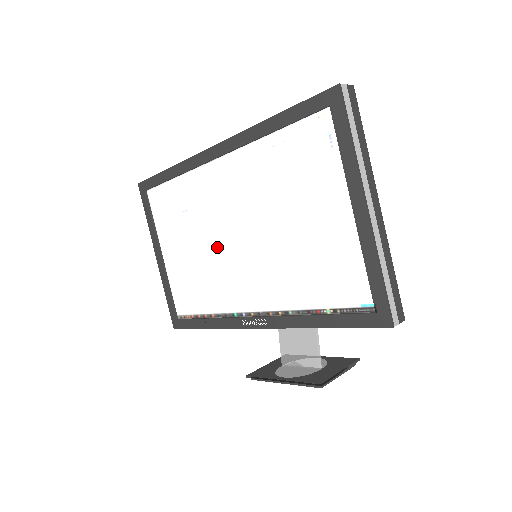
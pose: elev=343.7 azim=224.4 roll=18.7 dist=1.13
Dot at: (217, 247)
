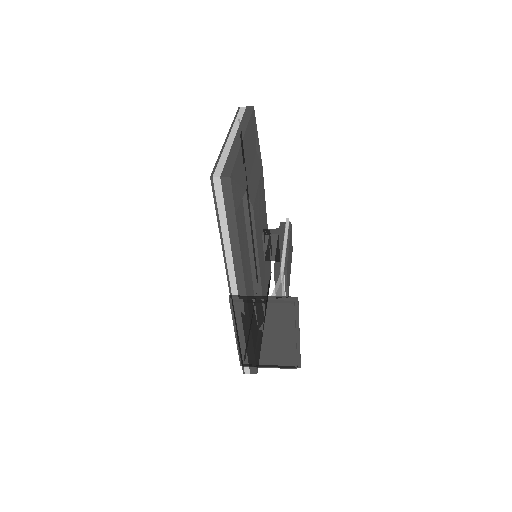
Dot at: occluded
